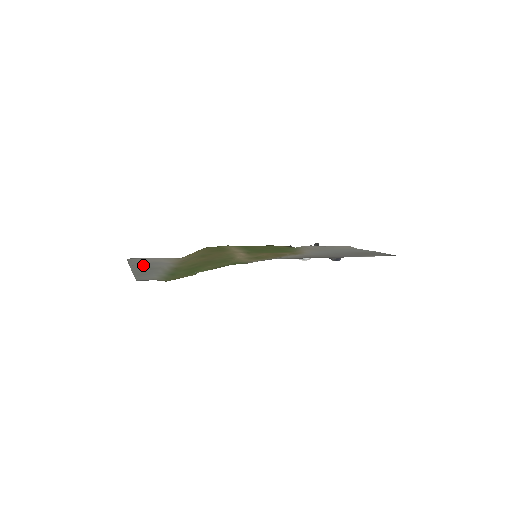
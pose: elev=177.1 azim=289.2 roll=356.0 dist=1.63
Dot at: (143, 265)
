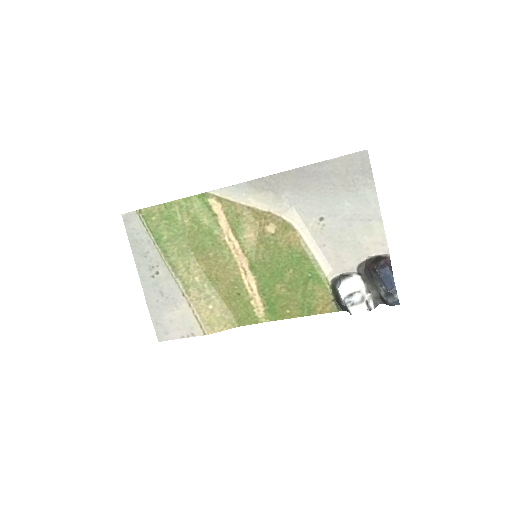
Dot at: (155, 292)
